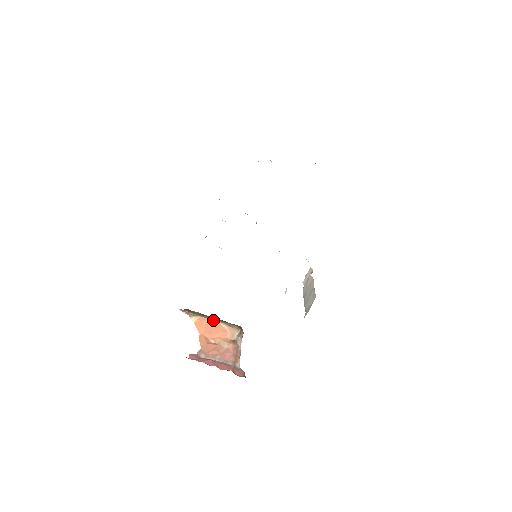
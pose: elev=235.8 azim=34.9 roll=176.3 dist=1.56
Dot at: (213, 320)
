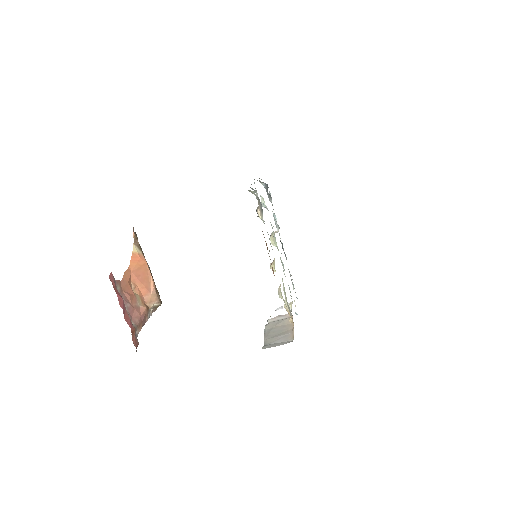
Dot at: (149, 269)
